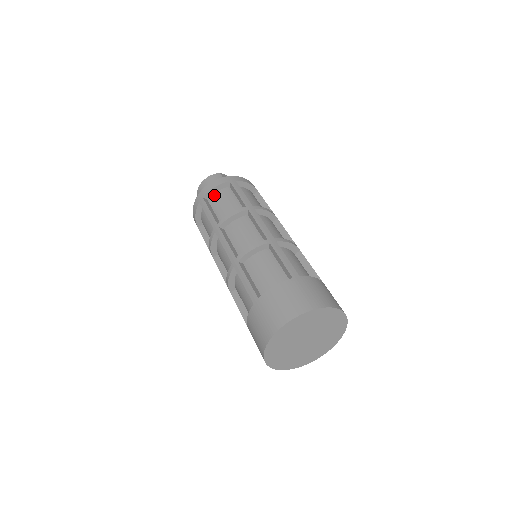
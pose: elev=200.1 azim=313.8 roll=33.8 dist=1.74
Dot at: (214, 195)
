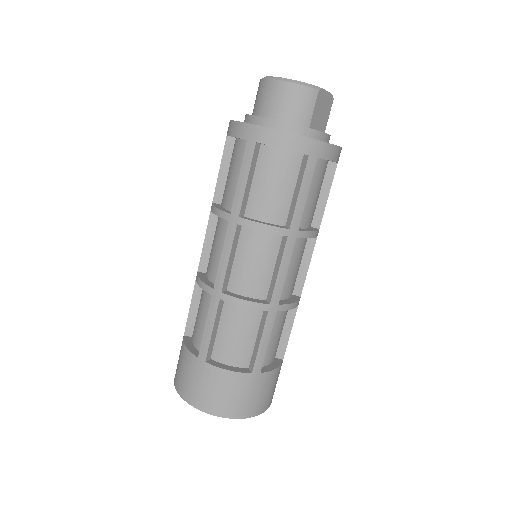
Dot at: (273, 151)
